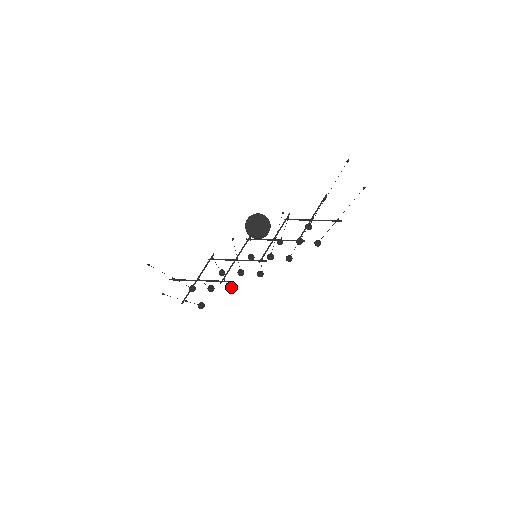
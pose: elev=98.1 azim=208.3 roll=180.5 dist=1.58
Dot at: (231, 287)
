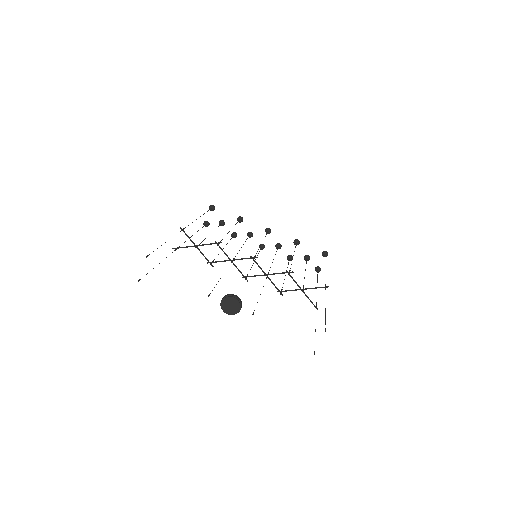
Dot at: (236, 234)
